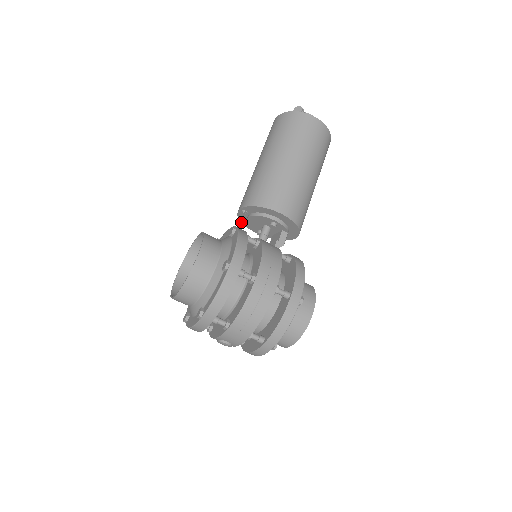
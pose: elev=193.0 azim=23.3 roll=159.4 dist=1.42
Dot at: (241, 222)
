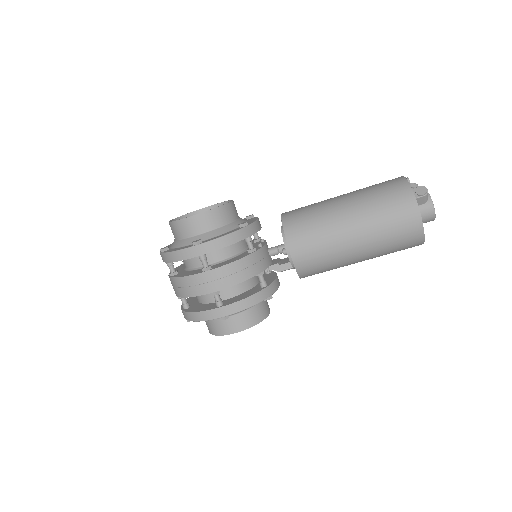
Dot at: occluded
